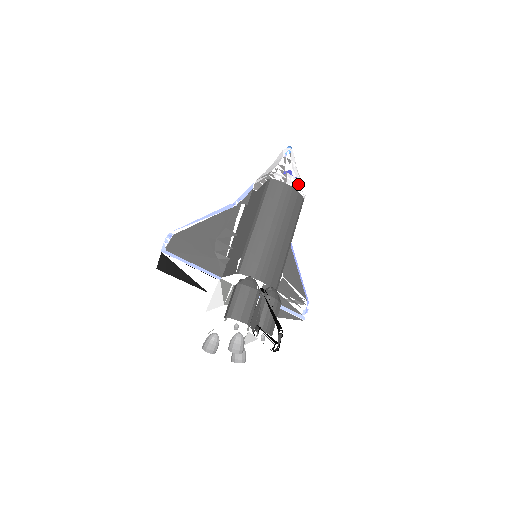
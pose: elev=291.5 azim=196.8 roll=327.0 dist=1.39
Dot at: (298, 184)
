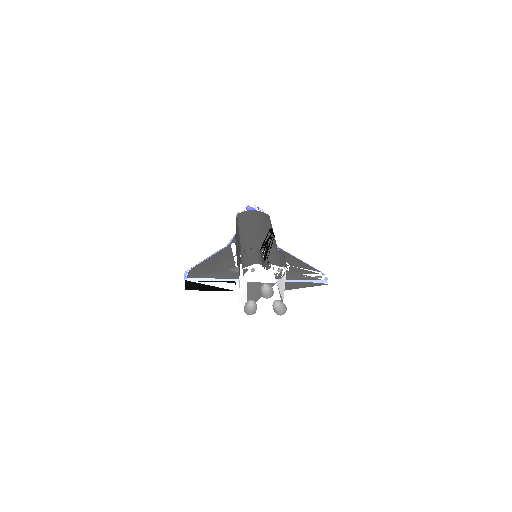
Dot at: occluded
